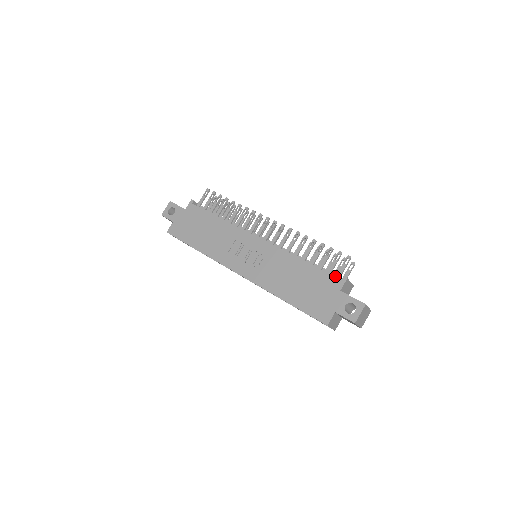
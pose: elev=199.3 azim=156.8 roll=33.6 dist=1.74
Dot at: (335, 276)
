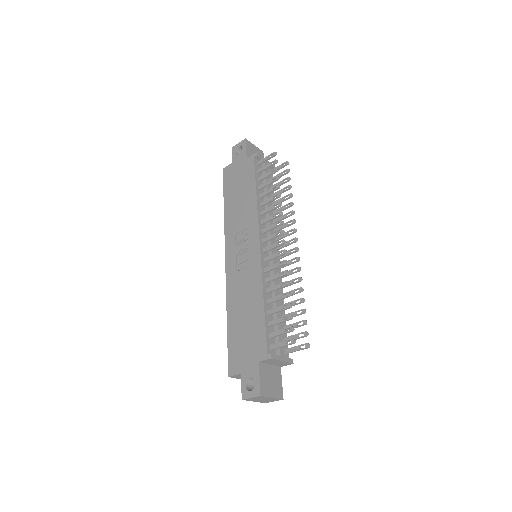
Dot at: (270, 344)
